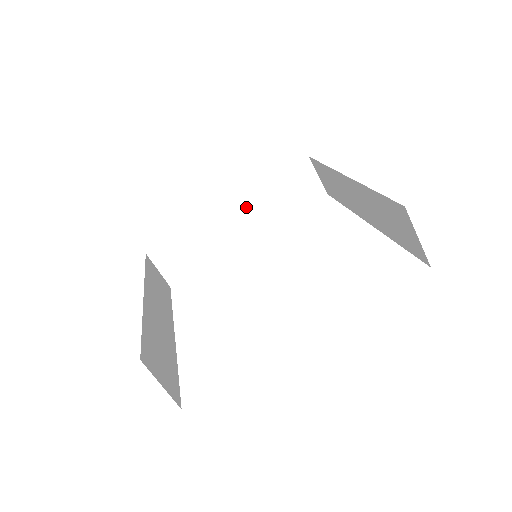
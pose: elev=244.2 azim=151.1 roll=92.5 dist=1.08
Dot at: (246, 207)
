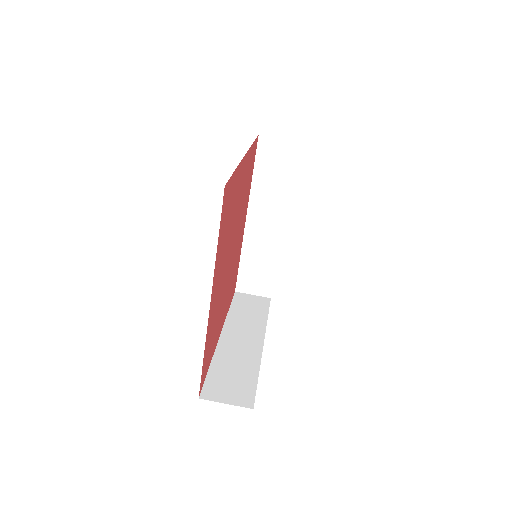
Dot at: (258, 208)
